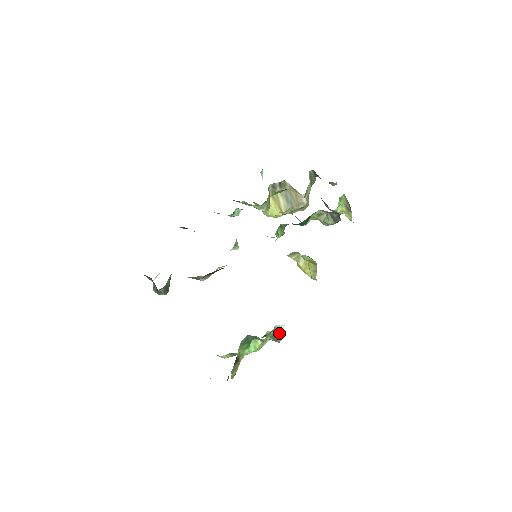
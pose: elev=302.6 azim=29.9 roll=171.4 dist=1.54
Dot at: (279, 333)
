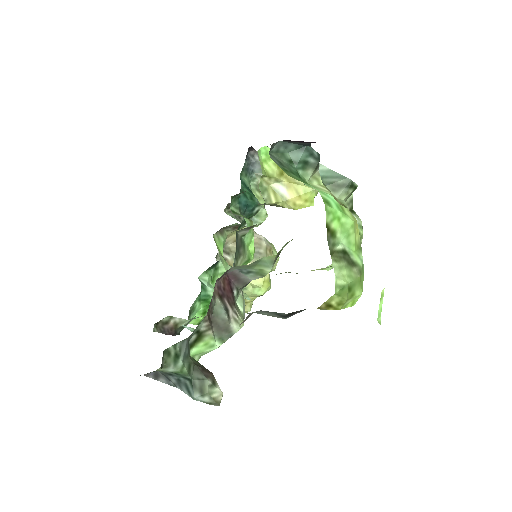
Dot at: (331, 175)
